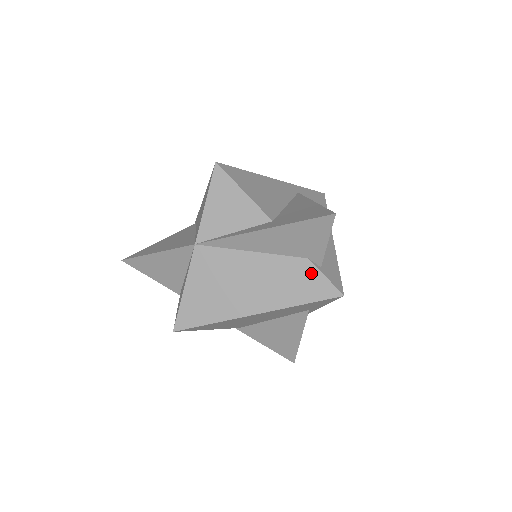
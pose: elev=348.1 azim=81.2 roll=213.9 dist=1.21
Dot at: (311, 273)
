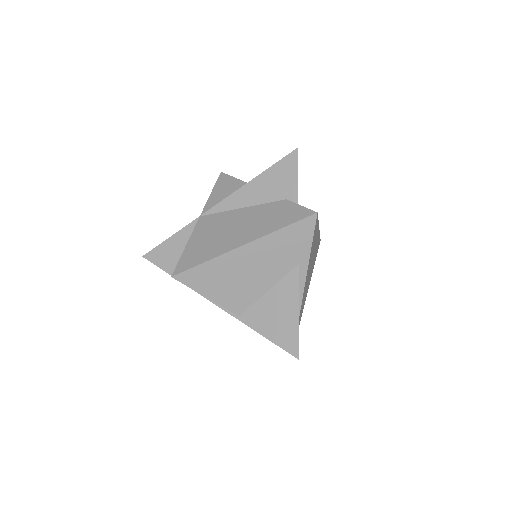
Dot at: (289, 207)
